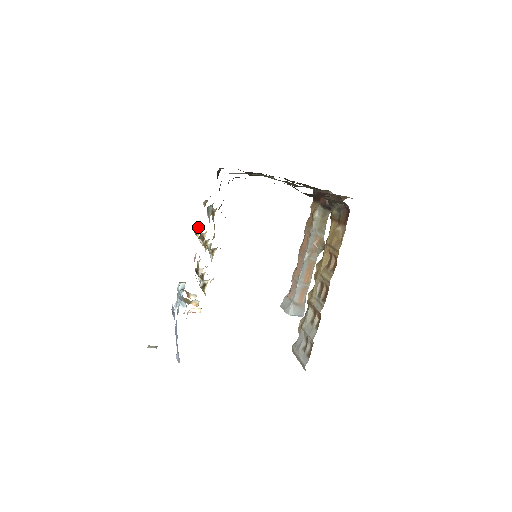
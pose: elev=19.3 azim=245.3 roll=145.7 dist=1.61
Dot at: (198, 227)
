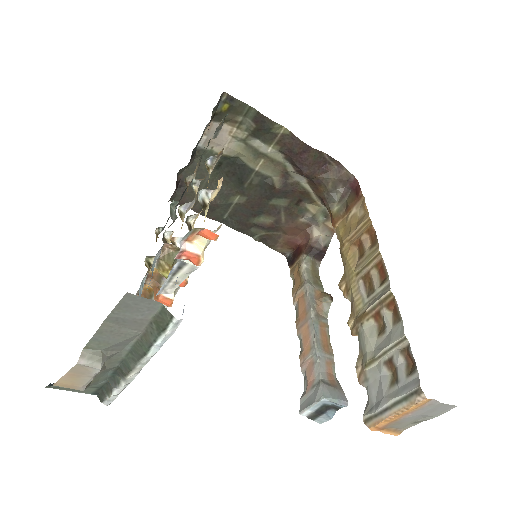
Dot at: (150, 259)
